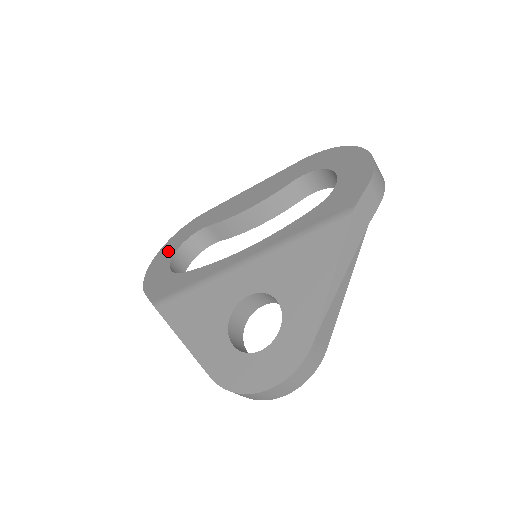
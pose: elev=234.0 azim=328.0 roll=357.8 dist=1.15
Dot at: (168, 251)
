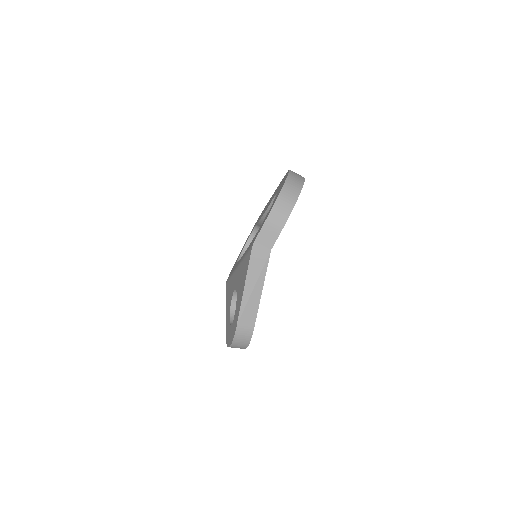
Dot at: occluded
